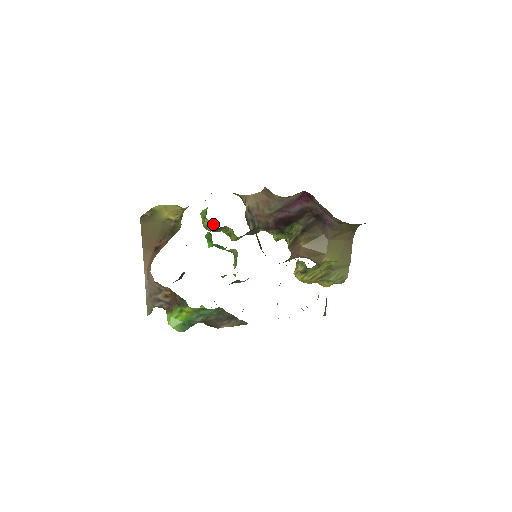
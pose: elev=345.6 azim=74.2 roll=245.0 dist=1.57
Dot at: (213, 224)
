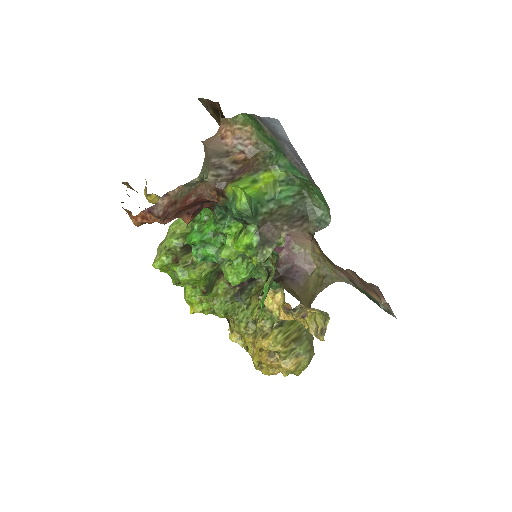
Dot at: occluded
